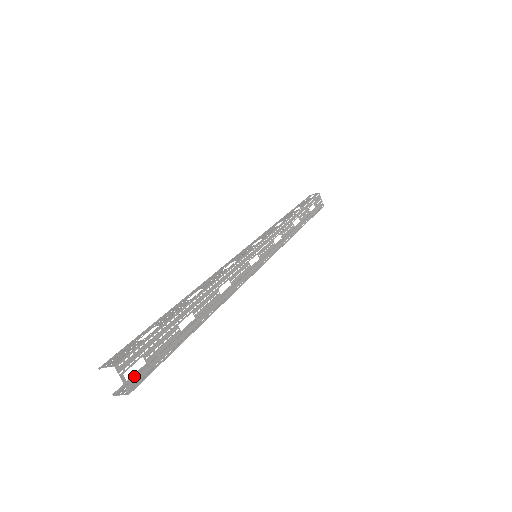
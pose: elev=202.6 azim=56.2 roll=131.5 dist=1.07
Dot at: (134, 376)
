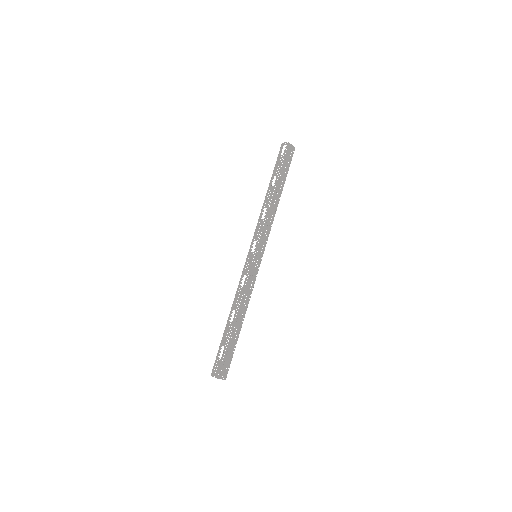
Dot at: occluded
